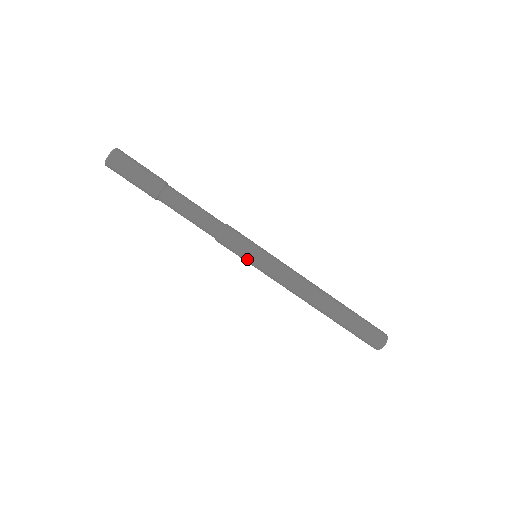
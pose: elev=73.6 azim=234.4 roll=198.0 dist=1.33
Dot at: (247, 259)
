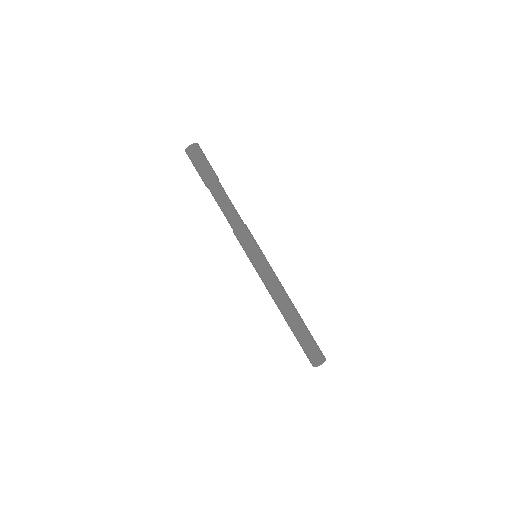
Dot at: (247, 255)
